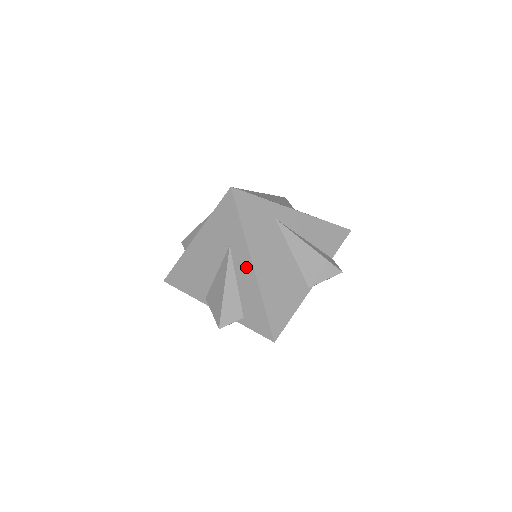
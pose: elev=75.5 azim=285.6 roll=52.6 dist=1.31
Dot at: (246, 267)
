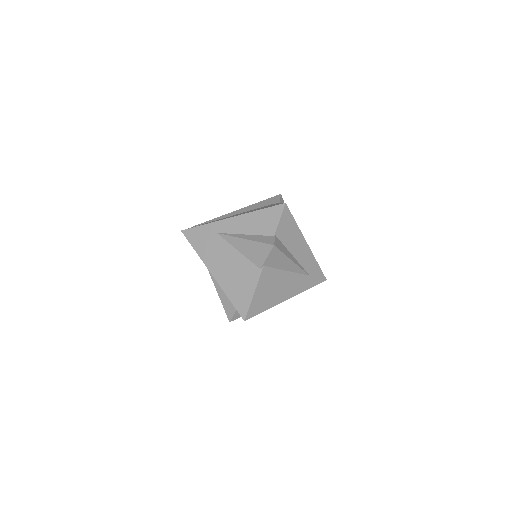
Dot at: occluded
